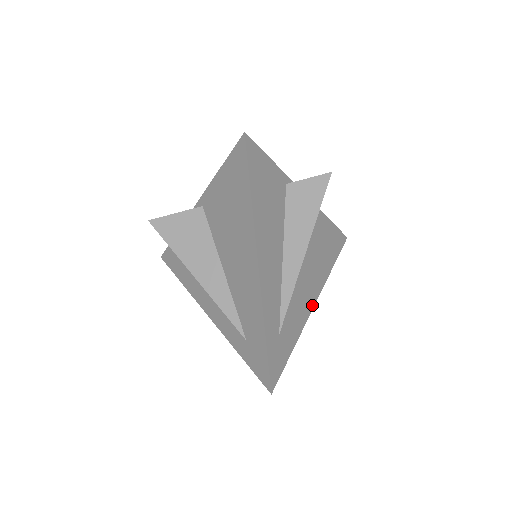
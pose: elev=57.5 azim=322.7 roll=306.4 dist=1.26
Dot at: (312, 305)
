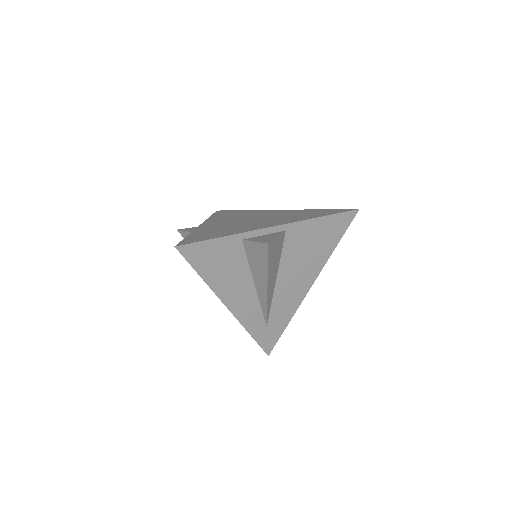
Dot at: (307, 290)
